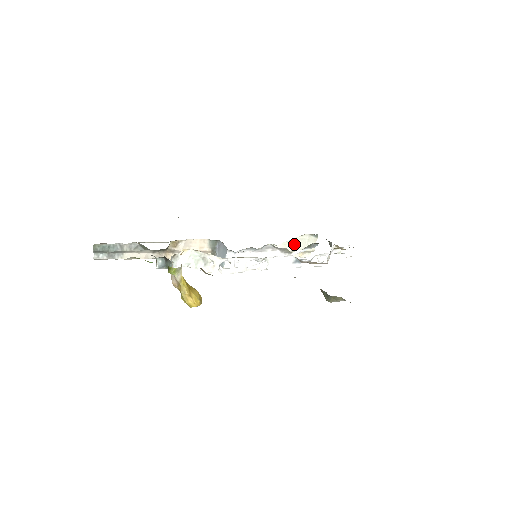
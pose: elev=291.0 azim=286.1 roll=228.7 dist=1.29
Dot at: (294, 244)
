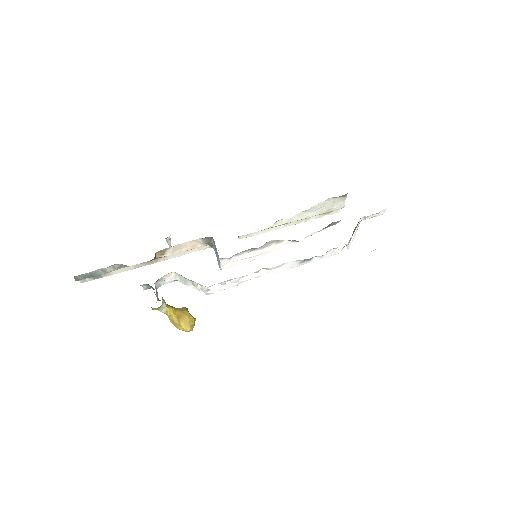
Dot at: (314, 210)
